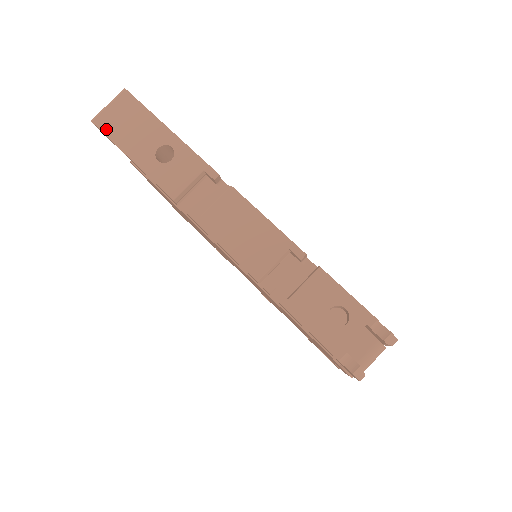
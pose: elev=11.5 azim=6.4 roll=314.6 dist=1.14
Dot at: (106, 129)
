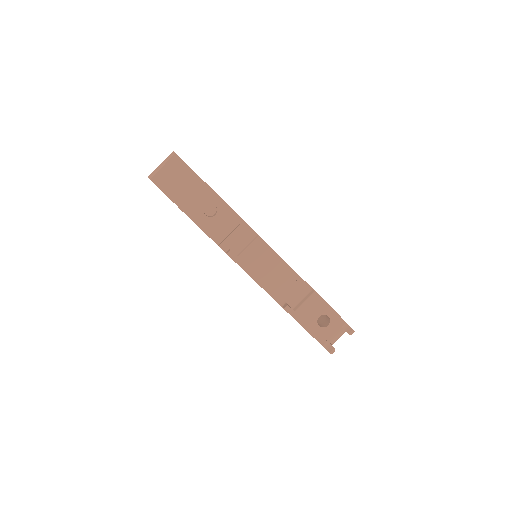
Dot at: (162, 187)
